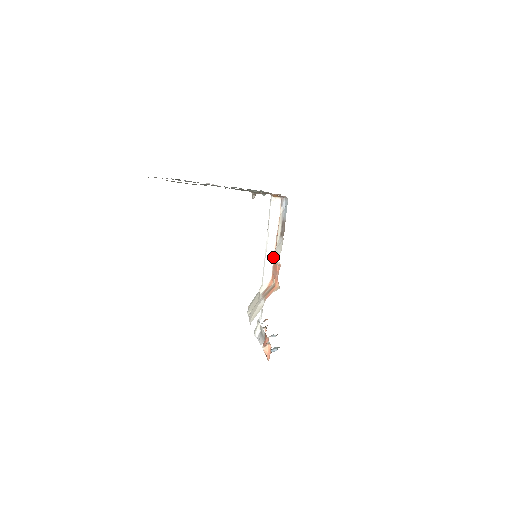
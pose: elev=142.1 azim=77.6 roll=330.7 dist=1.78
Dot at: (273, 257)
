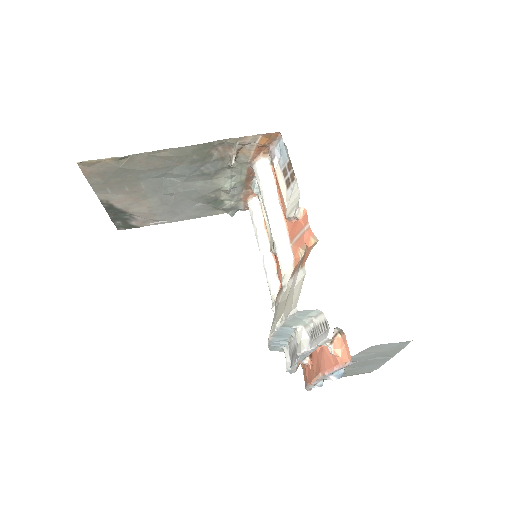
Dot at: (285, 229)
